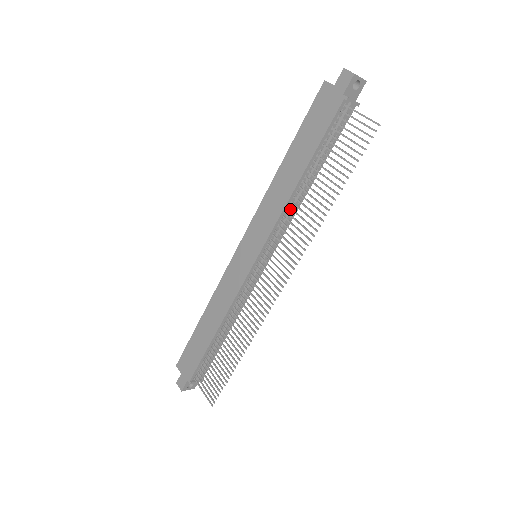
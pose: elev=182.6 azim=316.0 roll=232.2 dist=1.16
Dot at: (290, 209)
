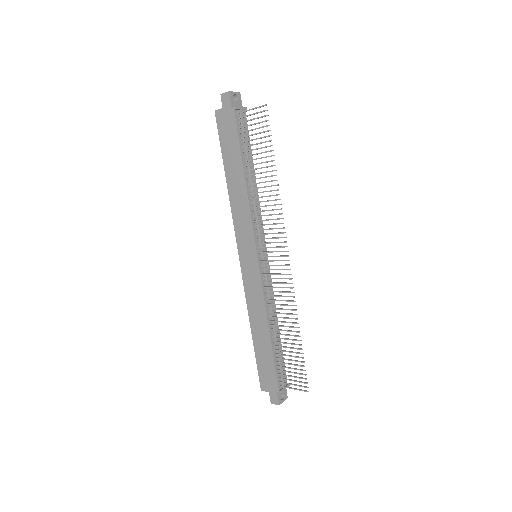
Dot at: (254, 204)
